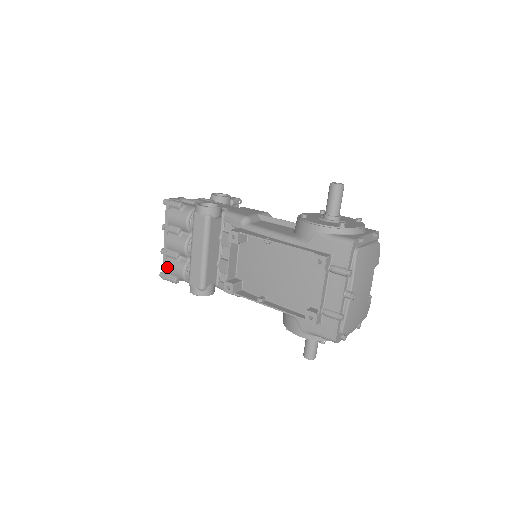
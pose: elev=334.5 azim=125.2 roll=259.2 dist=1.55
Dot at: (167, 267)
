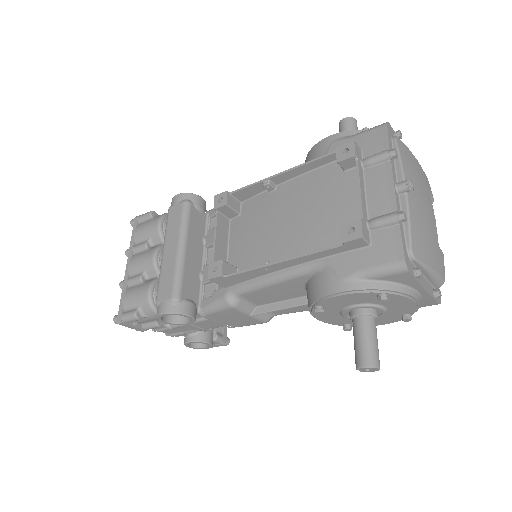
Dot at: (126, 297)
